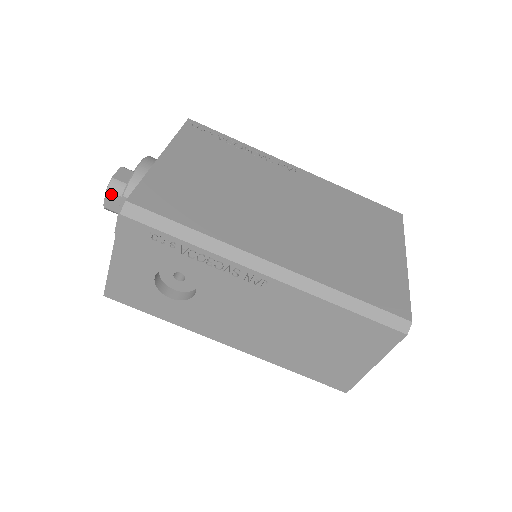
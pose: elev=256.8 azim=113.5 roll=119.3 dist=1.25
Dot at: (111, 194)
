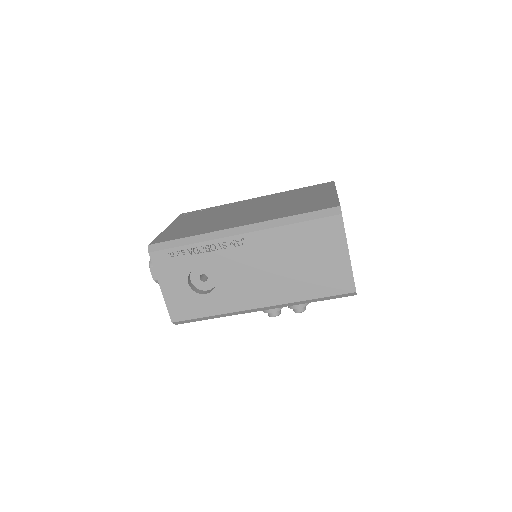
Dot at: (153, 268)
